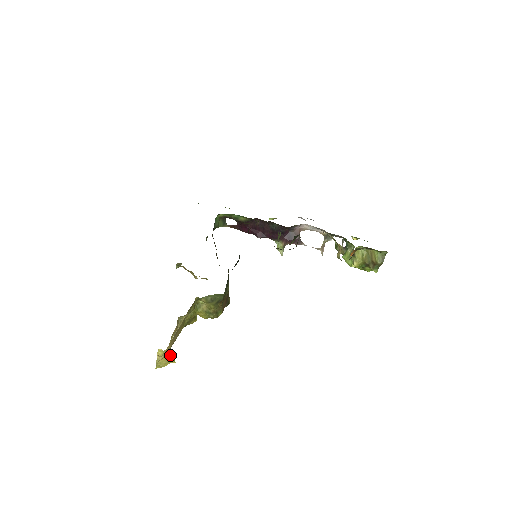
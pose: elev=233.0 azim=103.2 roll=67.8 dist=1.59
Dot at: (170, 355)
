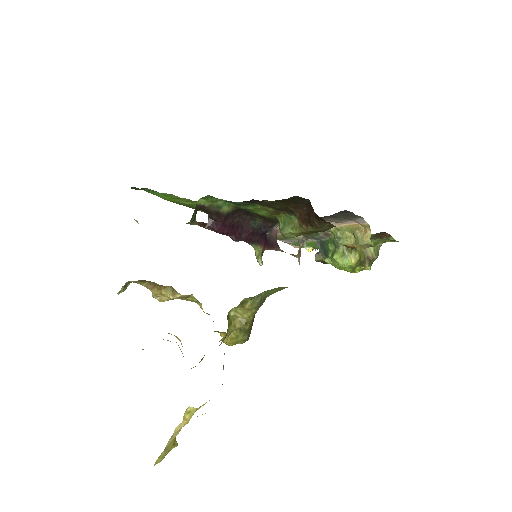
Dot at: occluded
